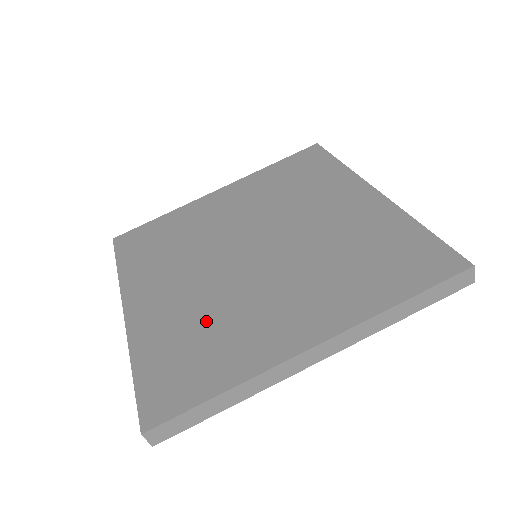
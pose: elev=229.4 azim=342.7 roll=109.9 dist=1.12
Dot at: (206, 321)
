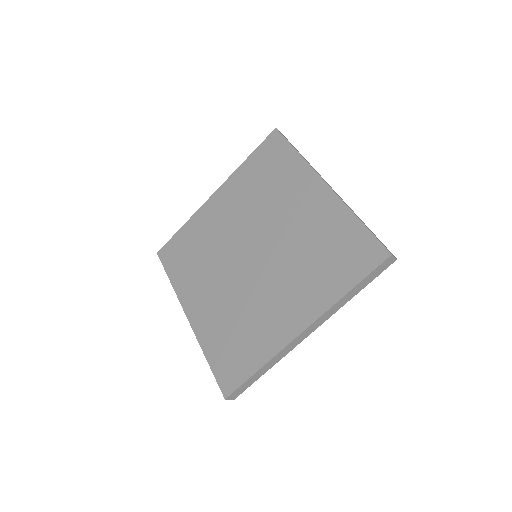
Dot at: (238, 319)
